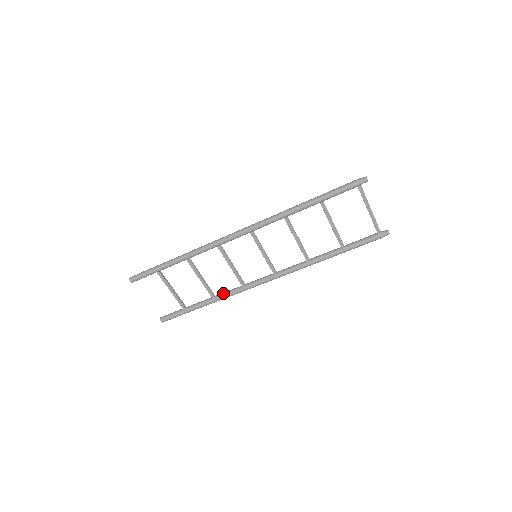
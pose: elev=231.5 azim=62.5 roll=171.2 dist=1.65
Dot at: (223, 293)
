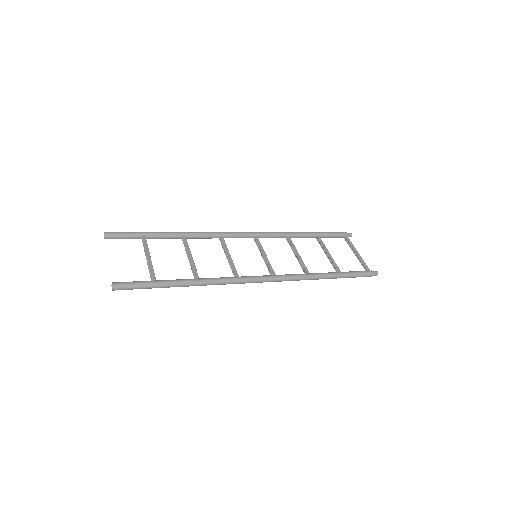
Dot at: (196, 238)
